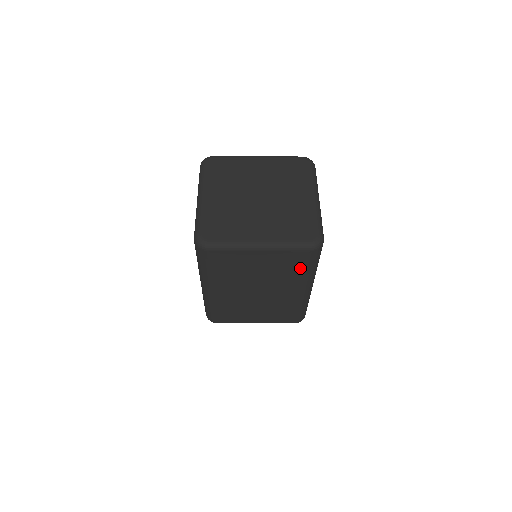
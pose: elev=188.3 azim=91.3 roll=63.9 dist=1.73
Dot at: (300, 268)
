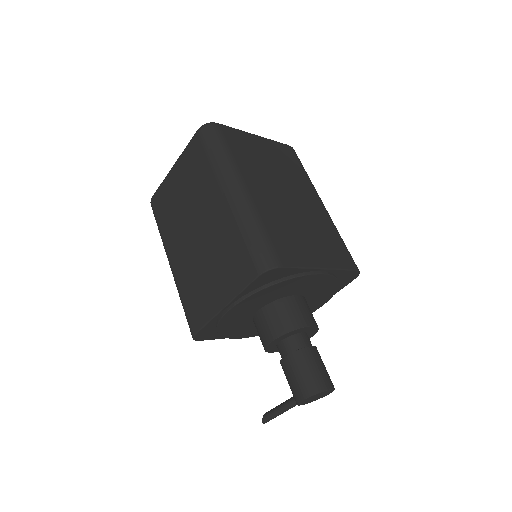
Dot at: (204, 161)
